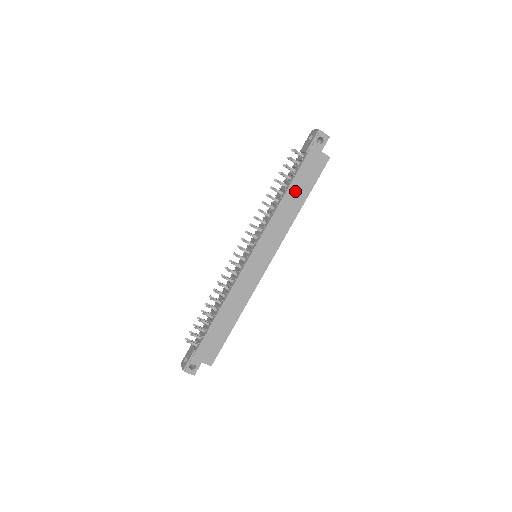
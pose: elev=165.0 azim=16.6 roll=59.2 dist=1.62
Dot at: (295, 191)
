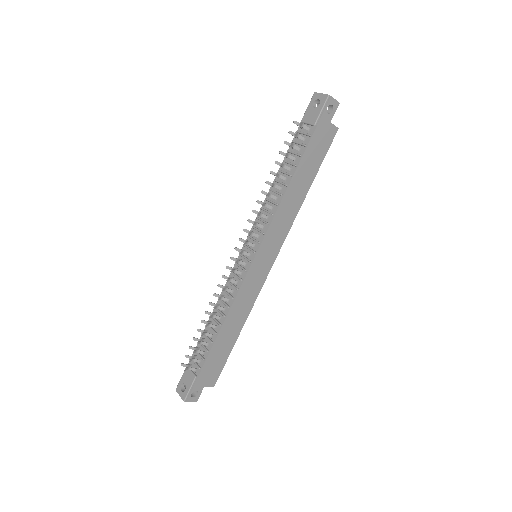
Dot at: (301, 175)
